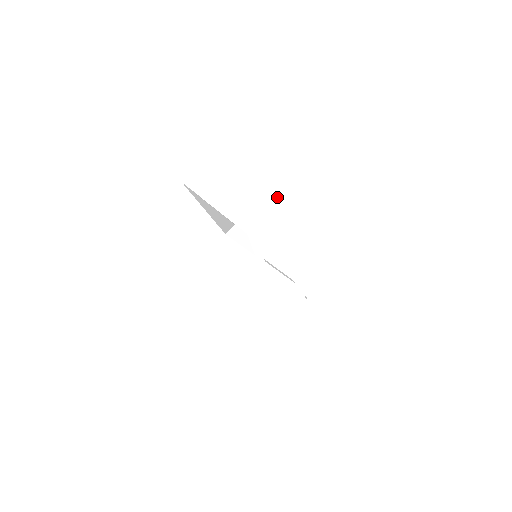
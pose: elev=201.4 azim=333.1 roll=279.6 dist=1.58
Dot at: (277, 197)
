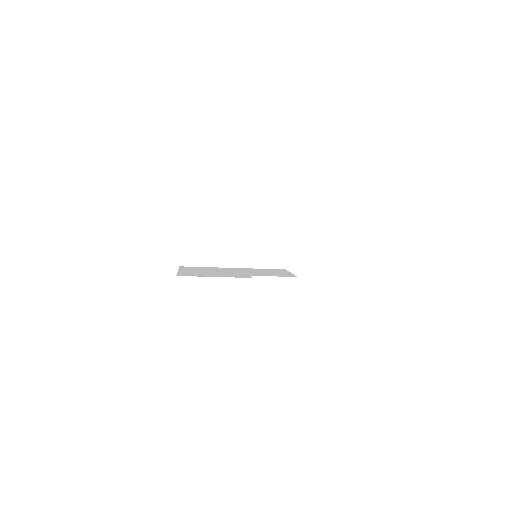
Dot at: occluded
